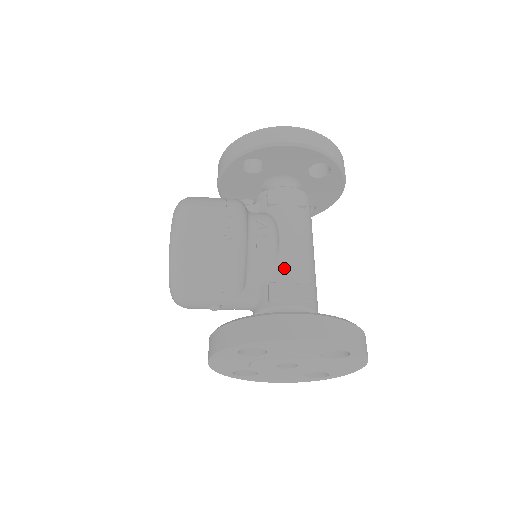
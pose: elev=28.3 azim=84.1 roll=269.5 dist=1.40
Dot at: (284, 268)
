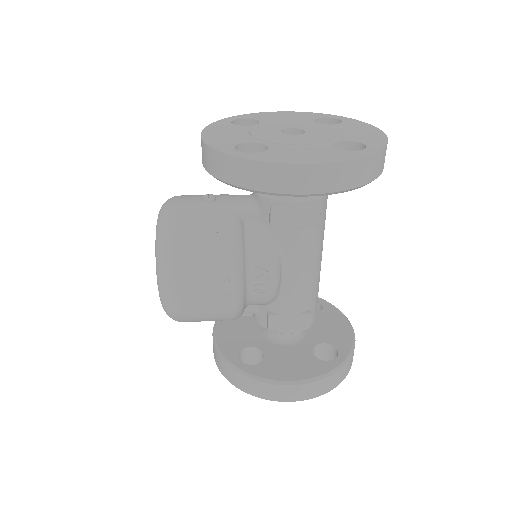
Dot at: (285, 301)
